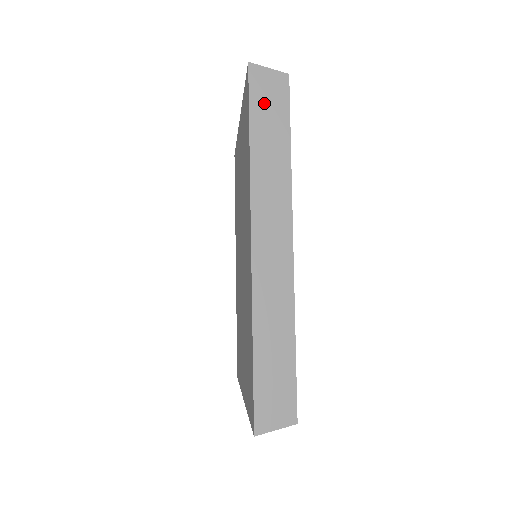
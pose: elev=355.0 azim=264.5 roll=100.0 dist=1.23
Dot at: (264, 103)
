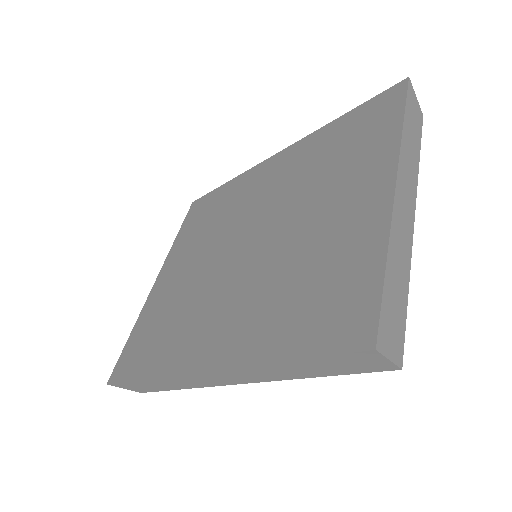
Dot at: occluded
